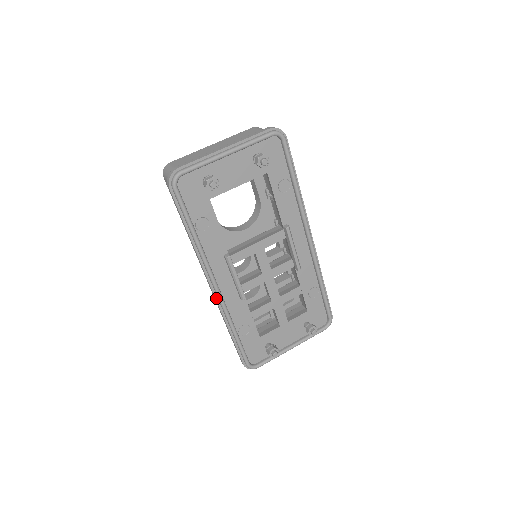
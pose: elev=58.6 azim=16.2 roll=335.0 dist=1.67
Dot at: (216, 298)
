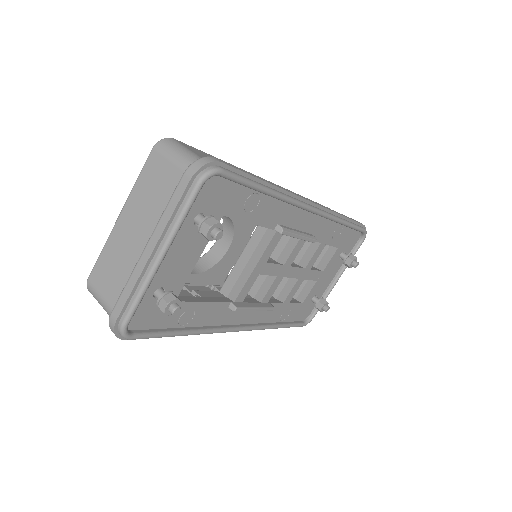
Dot at: occluded
